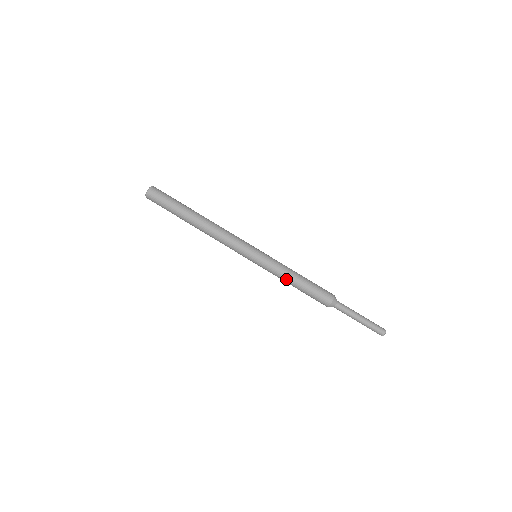
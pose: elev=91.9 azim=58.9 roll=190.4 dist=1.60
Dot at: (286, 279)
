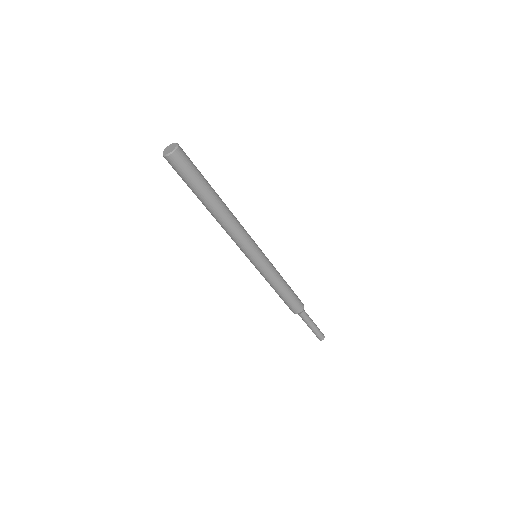
Dot at: (277, 285)
